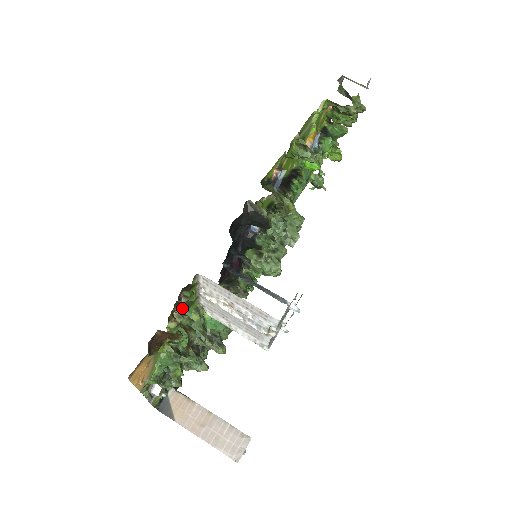
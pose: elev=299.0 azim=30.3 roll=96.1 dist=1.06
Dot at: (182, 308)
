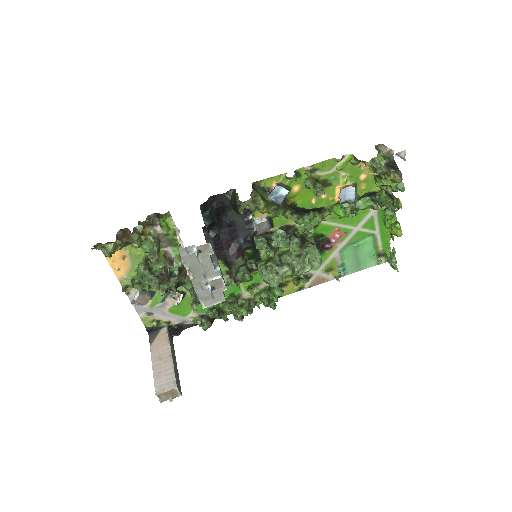
Dot at: (158, 234)
